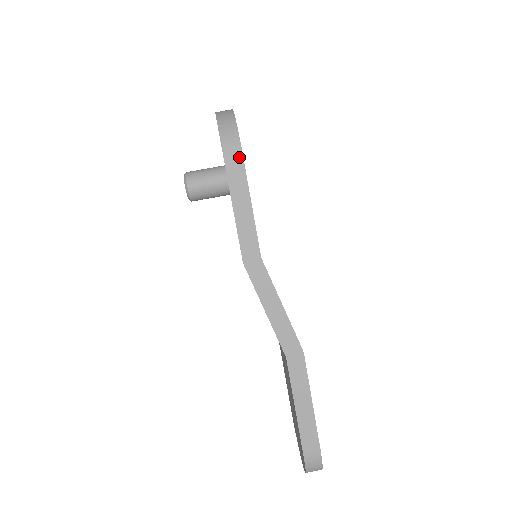
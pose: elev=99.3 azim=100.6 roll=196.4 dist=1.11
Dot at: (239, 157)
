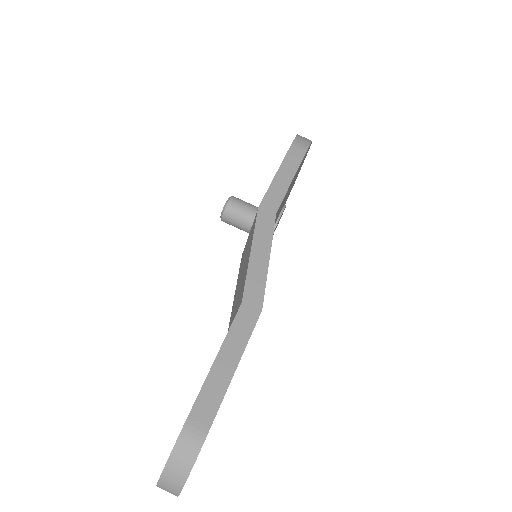
Dot at: (304, 149)
